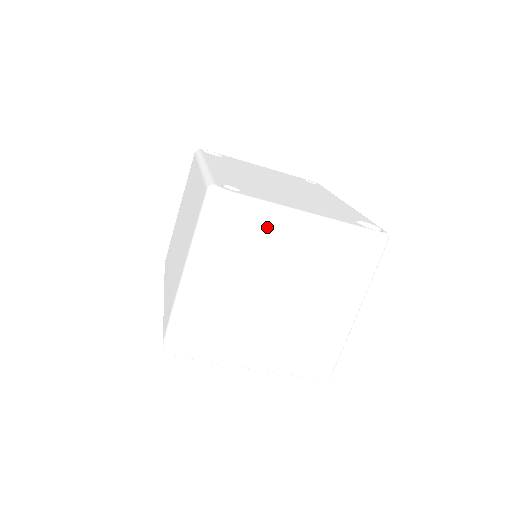
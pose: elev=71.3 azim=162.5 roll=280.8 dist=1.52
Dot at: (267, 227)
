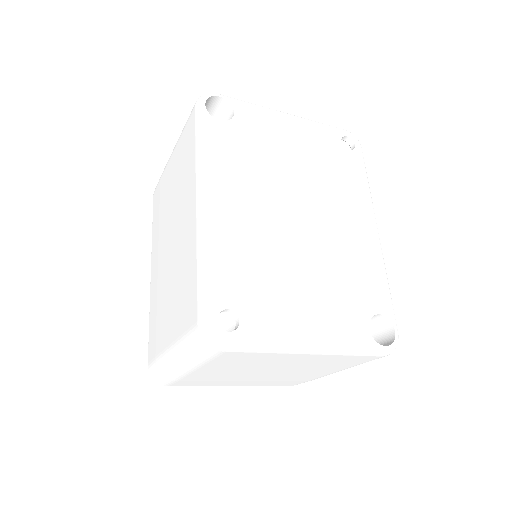
Dot at: (263, 357)
